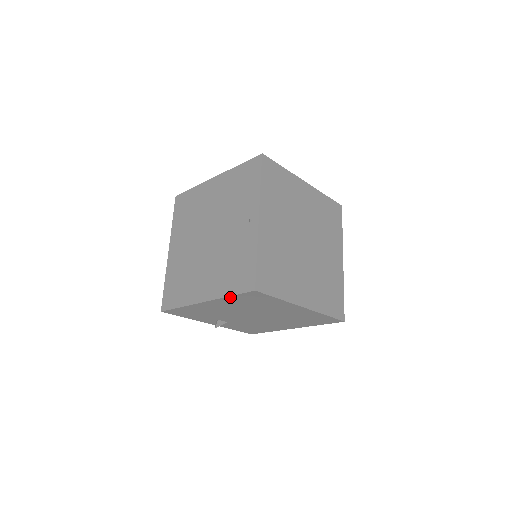
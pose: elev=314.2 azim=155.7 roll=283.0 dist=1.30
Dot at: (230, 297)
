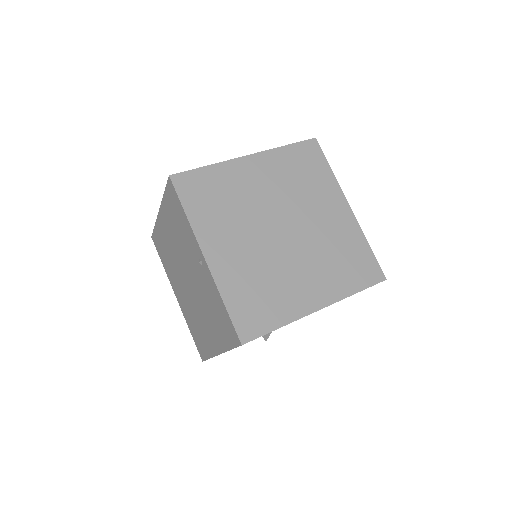
Dot at: occluded
